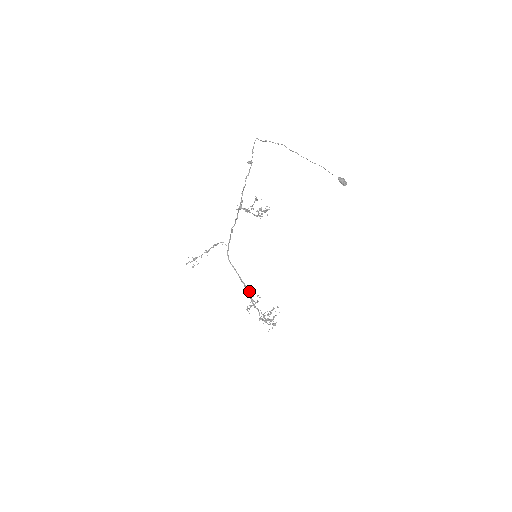
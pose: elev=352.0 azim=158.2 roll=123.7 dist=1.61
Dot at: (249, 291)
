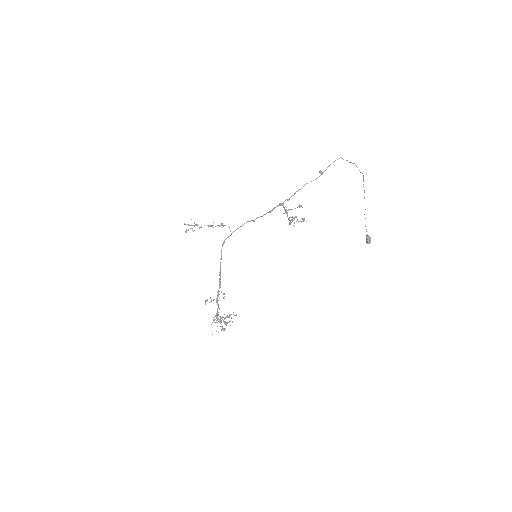
Dot at: occluded
